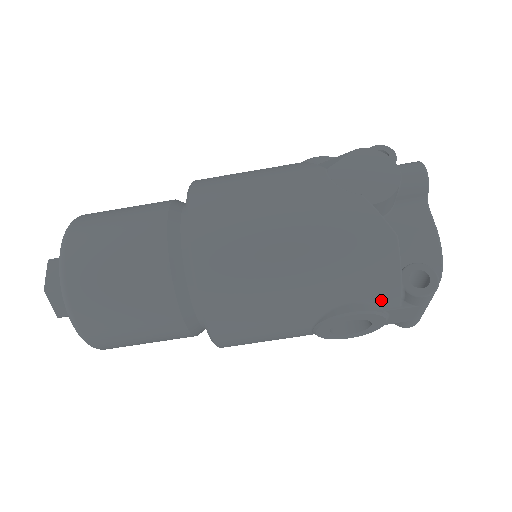
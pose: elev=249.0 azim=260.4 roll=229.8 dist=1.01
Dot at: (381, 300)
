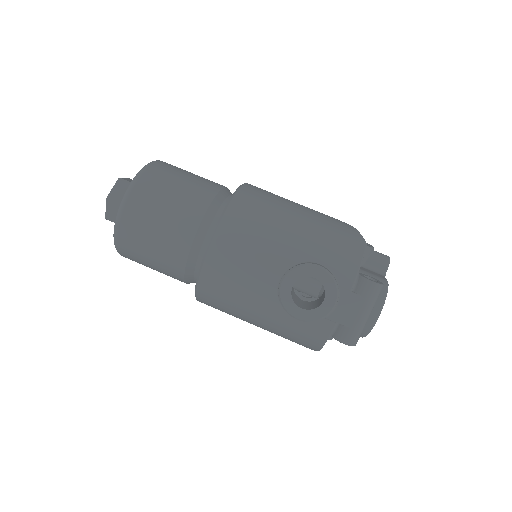
Dot at: (341, 275)
